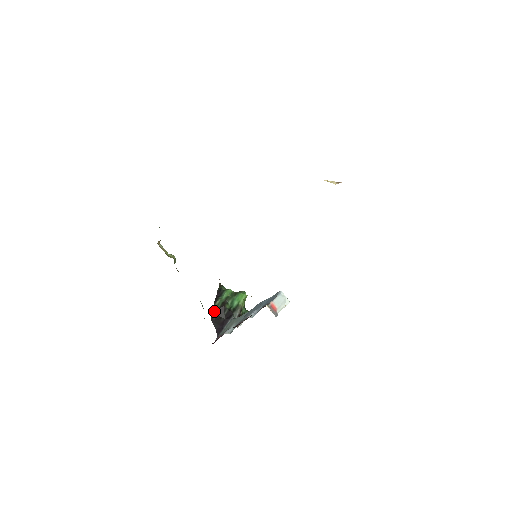
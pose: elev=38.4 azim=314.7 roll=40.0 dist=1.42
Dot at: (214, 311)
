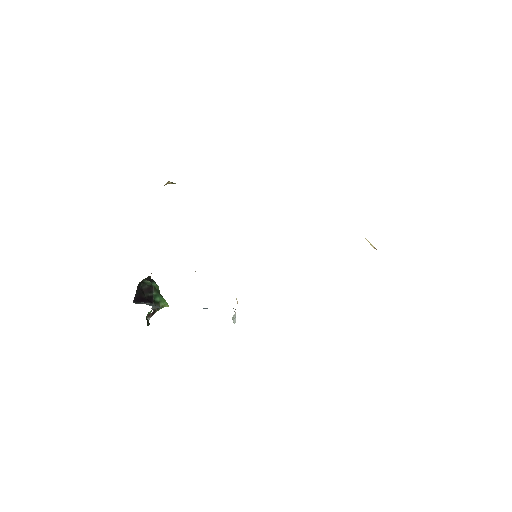
Dot at: (143, 283)
